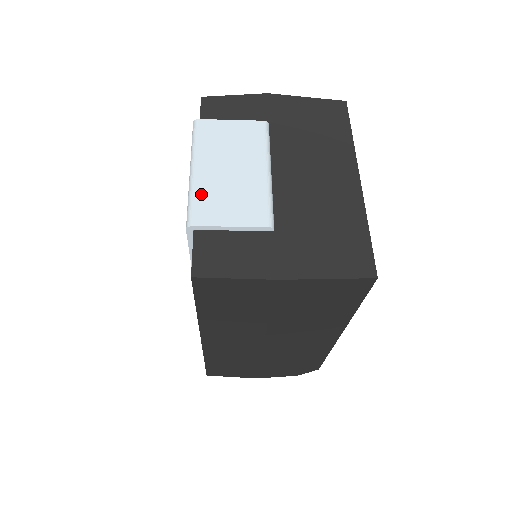
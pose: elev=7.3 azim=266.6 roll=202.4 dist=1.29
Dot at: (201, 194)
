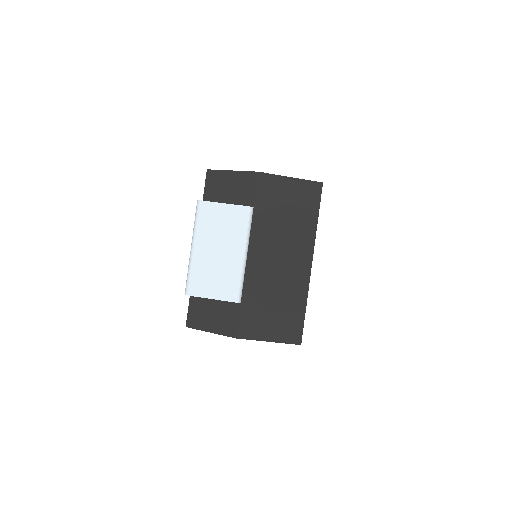
Dot at: (196, 271)
